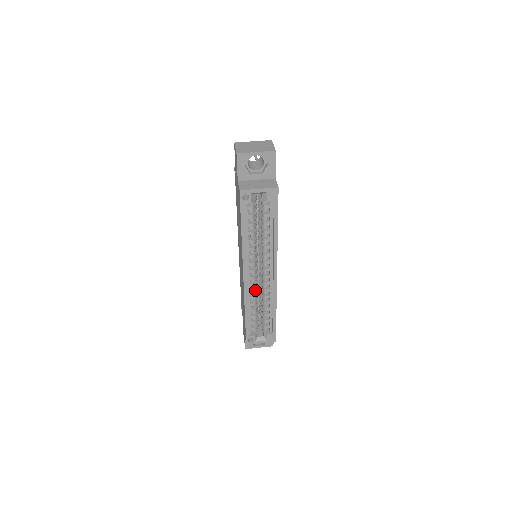
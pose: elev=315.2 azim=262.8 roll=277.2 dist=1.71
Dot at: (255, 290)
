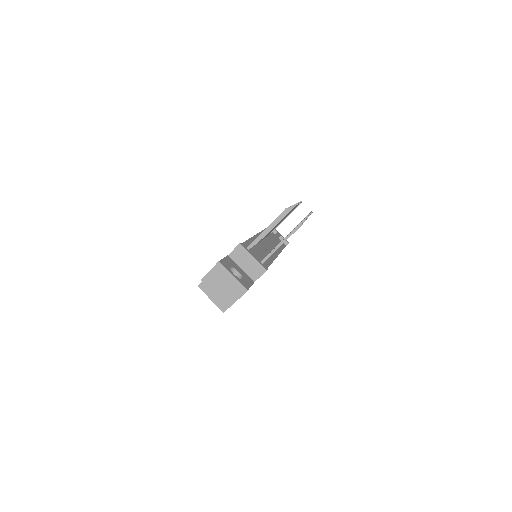
Dot at: occluded
